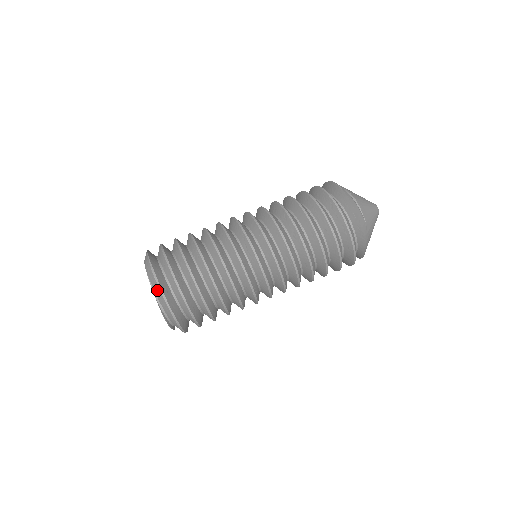
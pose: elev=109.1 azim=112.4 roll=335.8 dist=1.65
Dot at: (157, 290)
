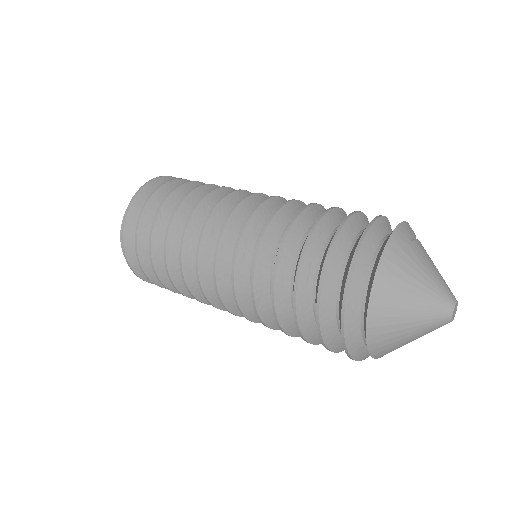
Dot at: occluded
